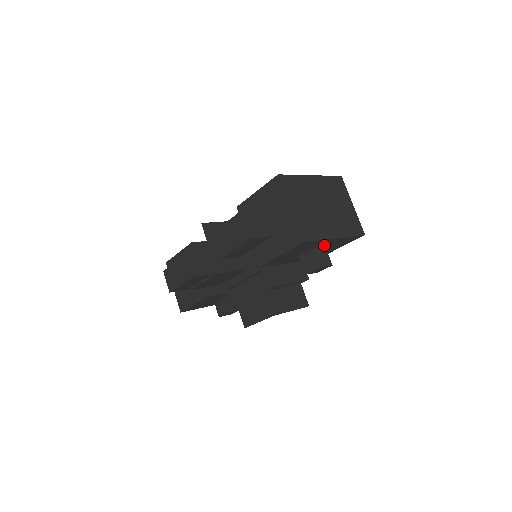
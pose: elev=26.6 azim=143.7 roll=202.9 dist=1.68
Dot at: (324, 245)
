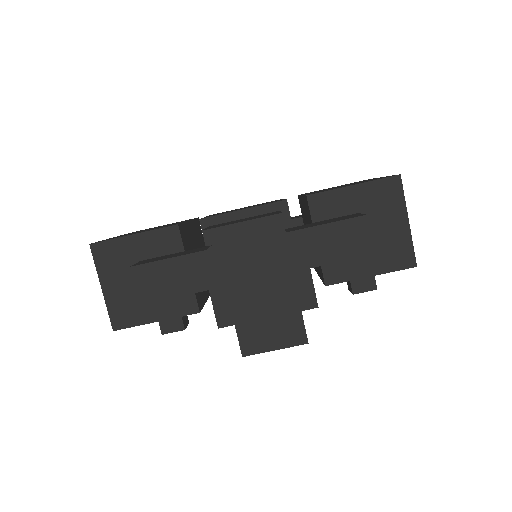
Dot at: occluded
